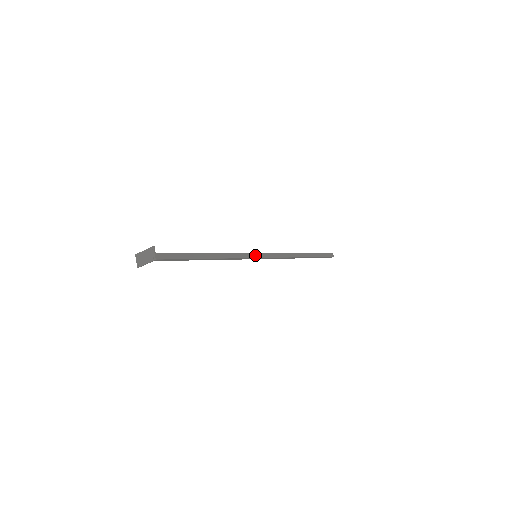
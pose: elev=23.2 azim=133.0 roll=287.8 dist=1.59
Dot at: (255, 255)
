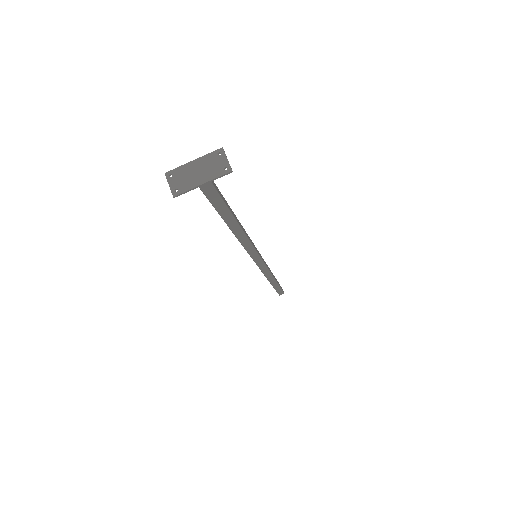
Dot at: (258, 252)
